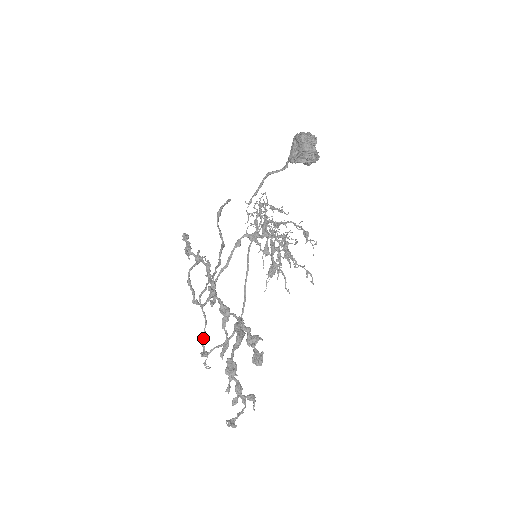
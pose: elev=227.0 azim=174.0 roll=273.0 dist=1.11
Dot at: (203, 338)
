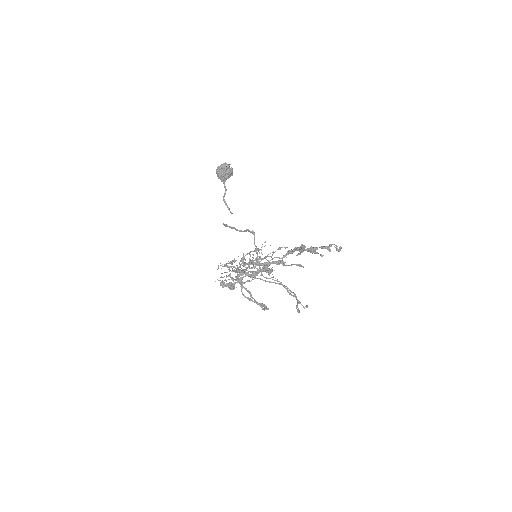
Dot at: (288, 291)
